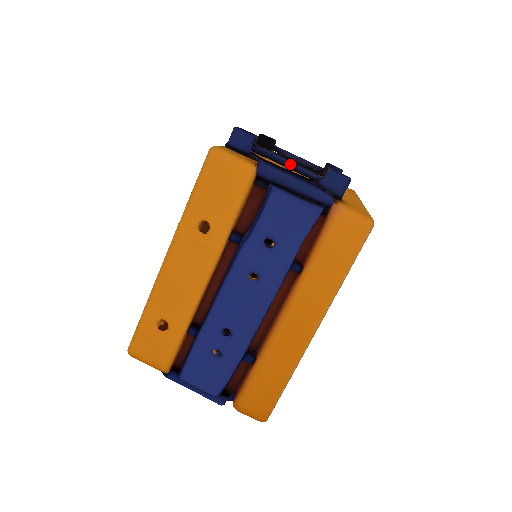
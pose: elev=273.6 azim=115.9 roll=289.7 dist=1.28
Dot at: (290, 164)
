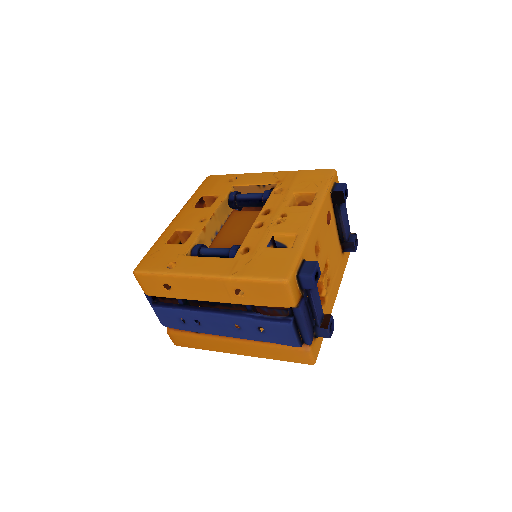
Dot at: (315, 311)
